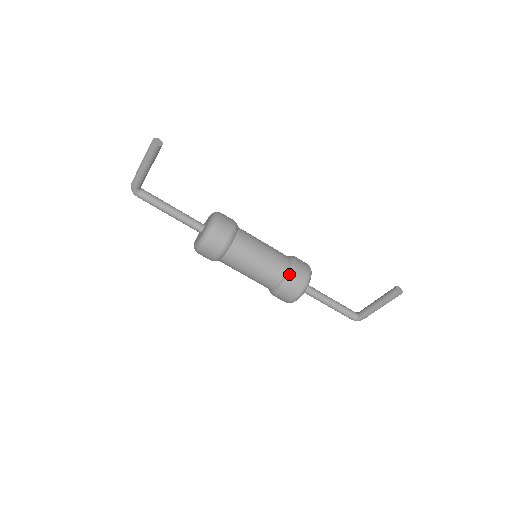
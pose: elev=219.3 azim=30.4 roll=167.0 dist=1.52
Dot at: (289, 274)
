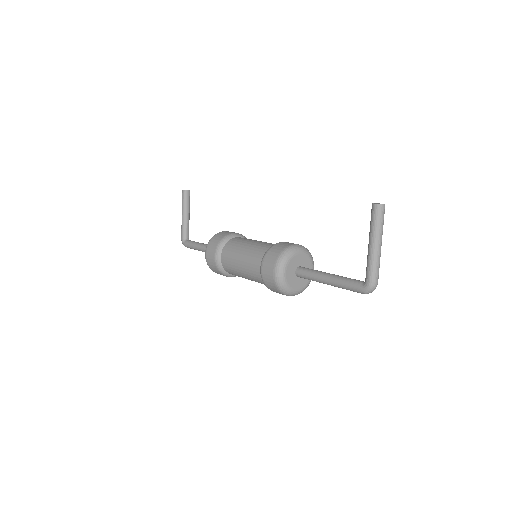
Dot at: (269, 248)
